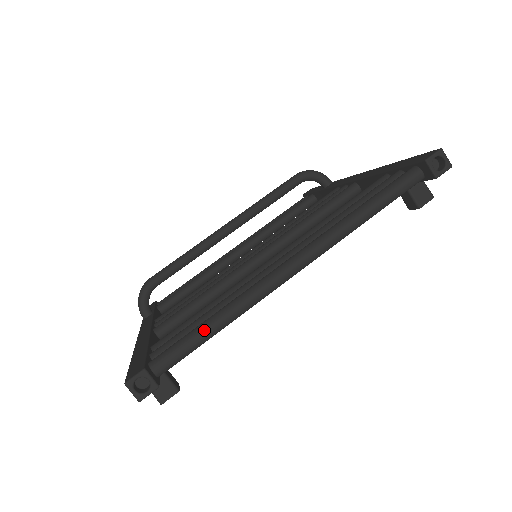
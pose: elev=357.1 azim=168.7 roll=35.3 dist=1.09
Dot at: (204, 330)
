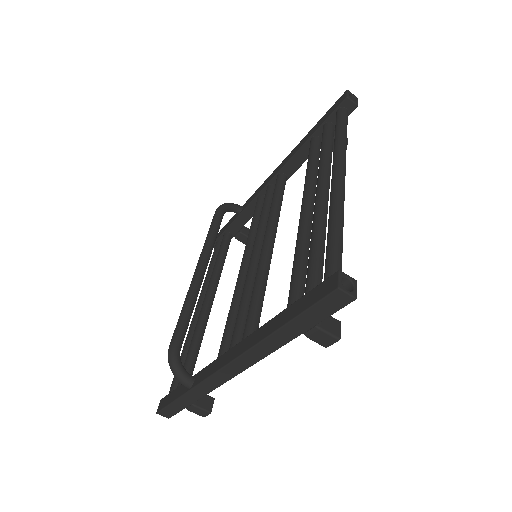
Dot at: (337, 236)
